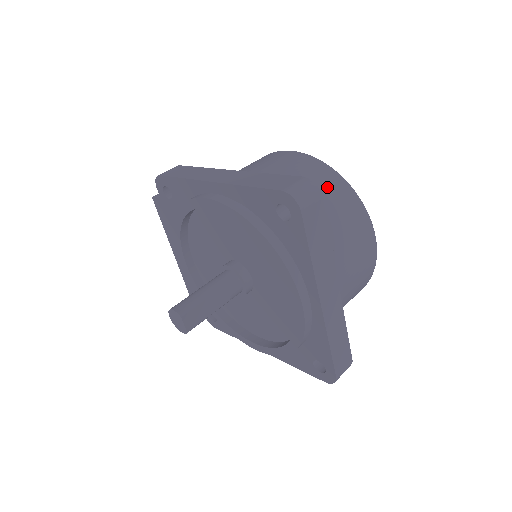
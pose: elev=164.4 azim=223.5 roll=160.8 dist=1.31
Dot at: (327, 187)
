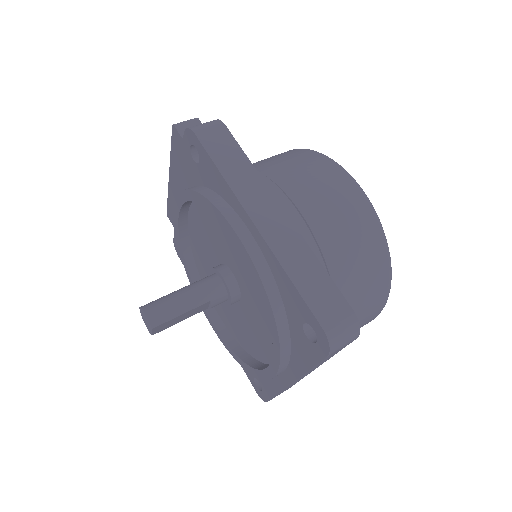
Dot at: (369, 272)
